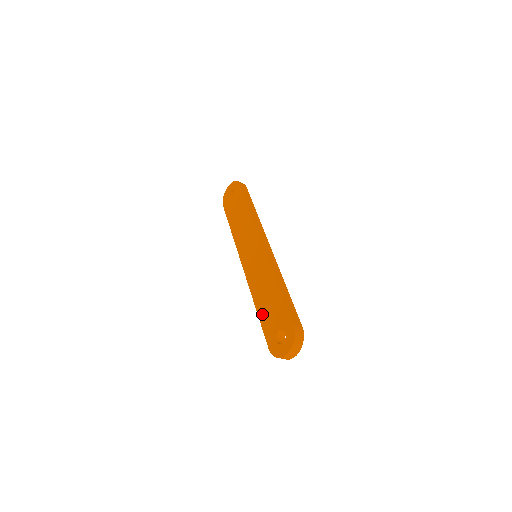
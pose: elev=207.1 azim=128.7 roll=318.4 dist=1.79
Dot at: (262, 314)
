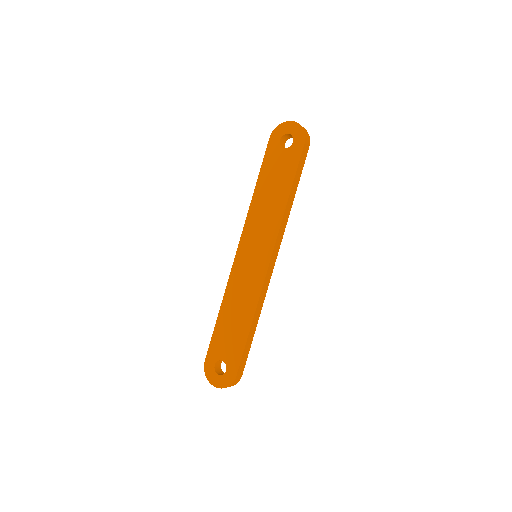
Dot at: (220, 326)
